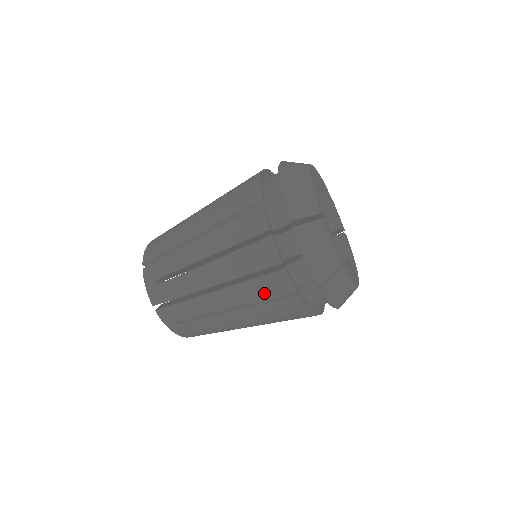
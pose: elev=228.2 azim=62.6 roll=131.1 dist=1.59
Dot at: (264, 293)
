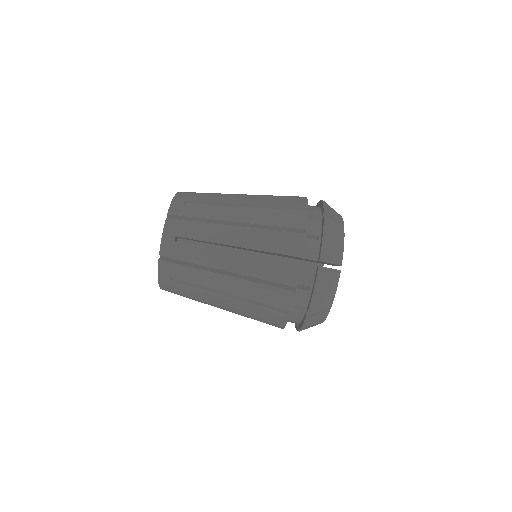
Dot at: (265, 299)
